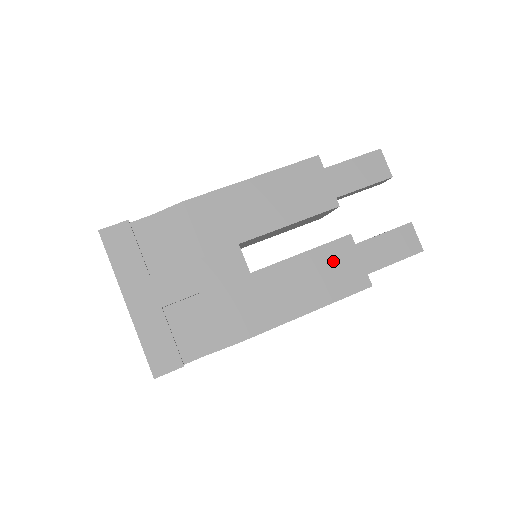
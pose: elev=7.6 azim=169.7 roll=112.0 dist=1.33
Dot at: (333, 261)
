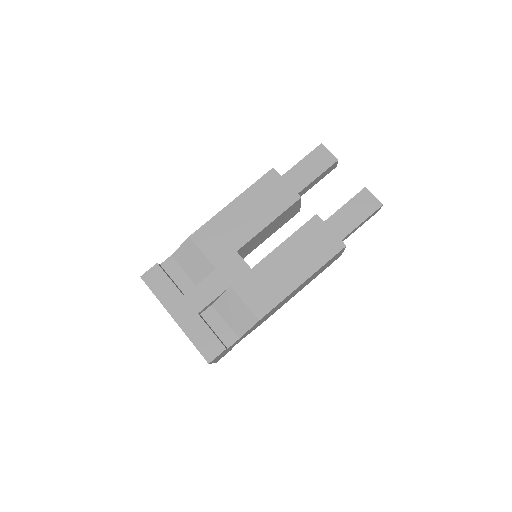
Dot at: (309, 238)
